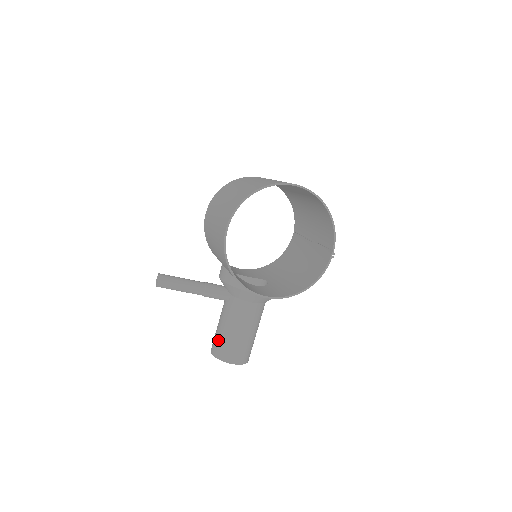
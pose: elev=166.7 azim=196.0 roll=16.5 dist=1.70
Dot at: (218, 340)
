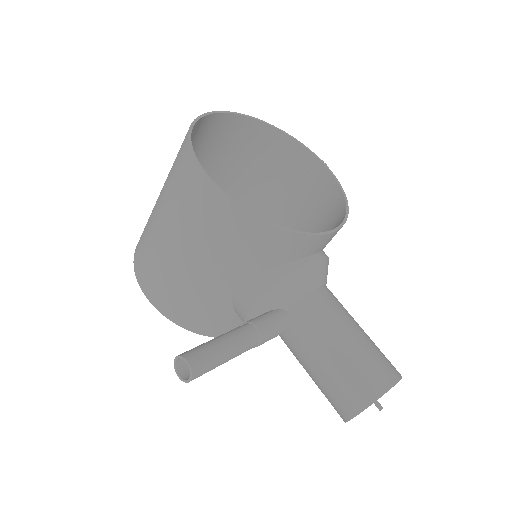
Dot at: (343, 381)
